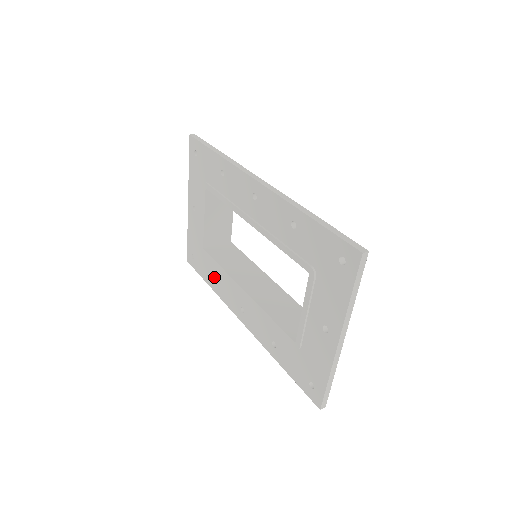
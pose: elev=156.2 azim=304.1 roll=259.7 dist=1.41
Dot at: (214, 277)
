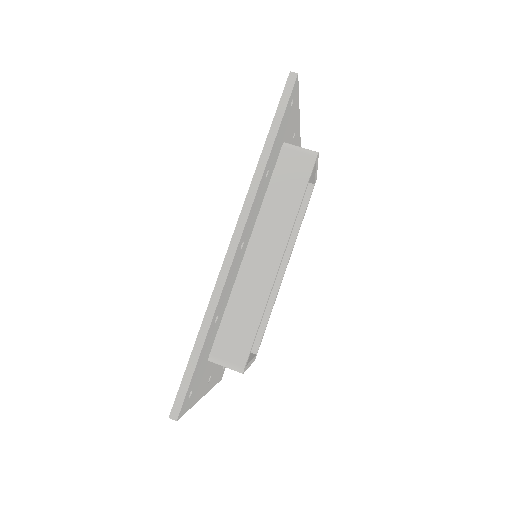
Dot at: occluded
